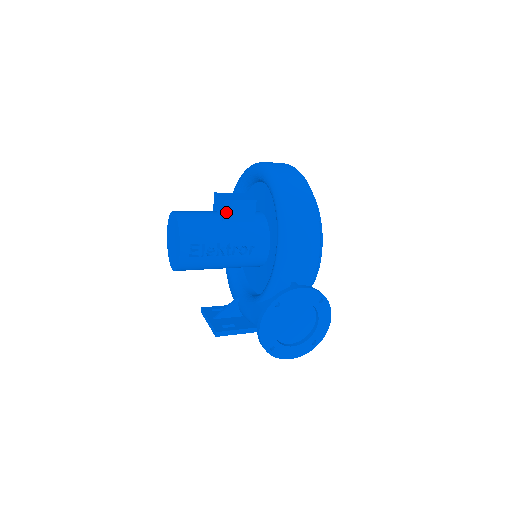
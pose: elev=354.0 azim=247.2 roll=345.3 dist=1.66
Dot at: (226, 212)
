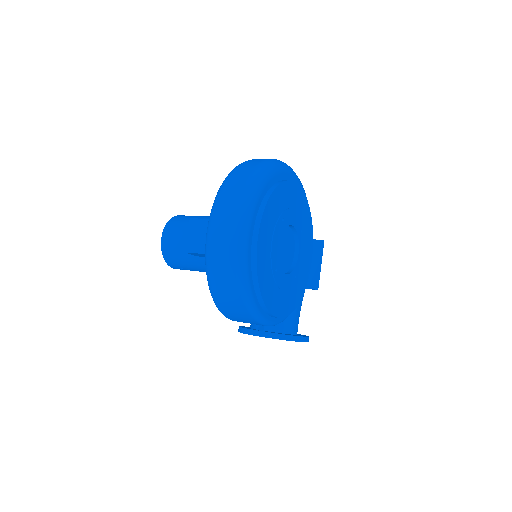
Dot at: (194, 254)
